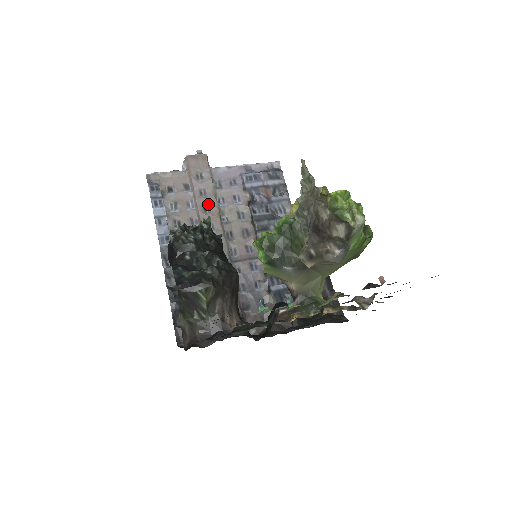
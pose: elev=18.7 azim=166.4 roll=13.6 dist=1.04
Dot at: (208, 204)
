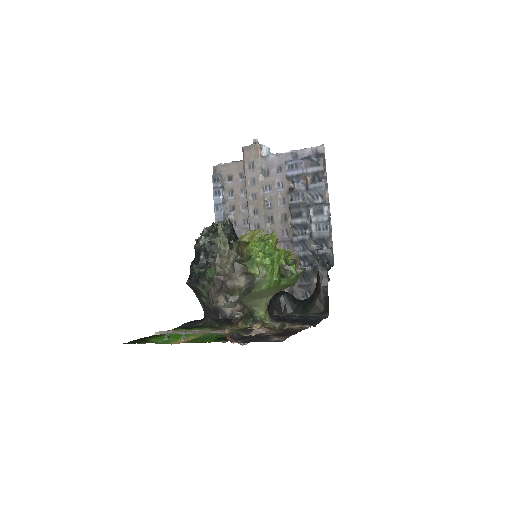
Dot at: (255, 192)
